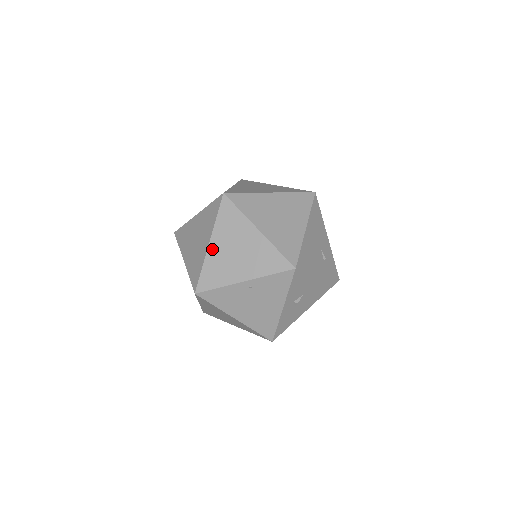
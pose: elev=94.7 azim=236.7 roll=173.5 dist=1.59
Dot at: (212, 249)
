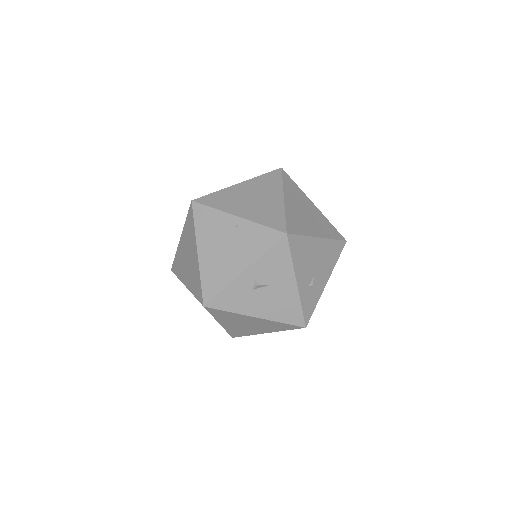
Dot at: (237, 187)
